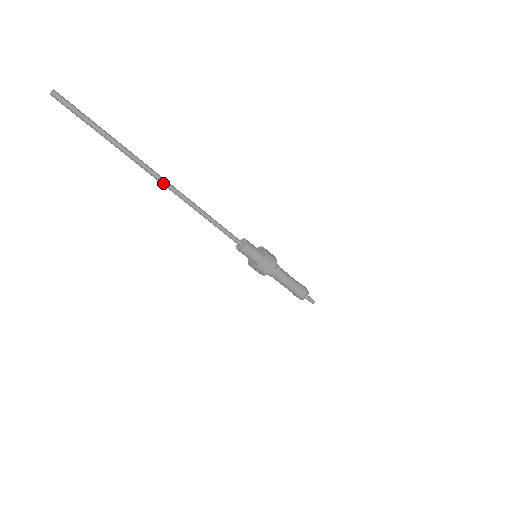
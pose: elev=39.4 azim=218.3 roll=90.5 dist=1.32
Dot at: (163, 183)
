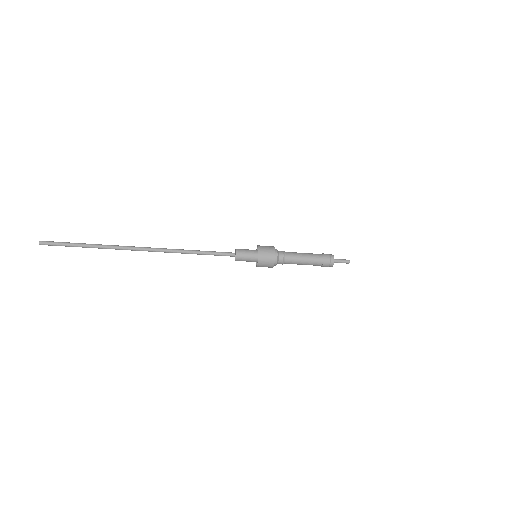
Dot at: occluded
